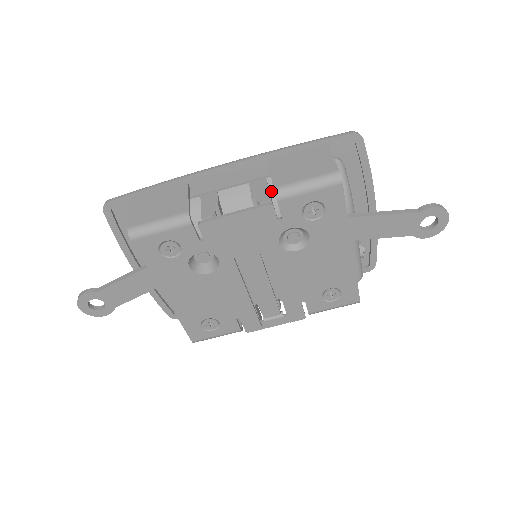
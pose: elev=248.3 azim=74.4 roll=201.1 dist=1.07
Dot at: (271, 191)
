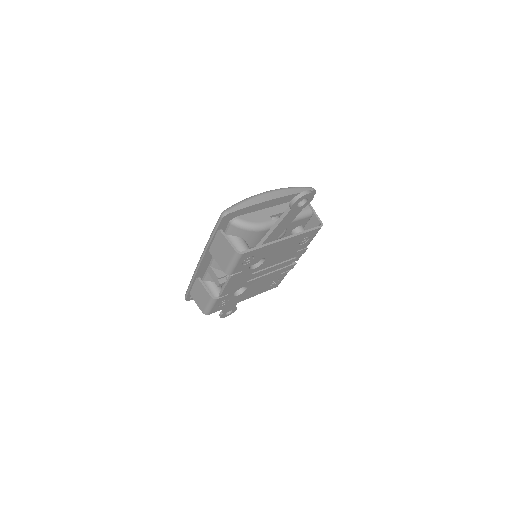
Dot at: occluded
